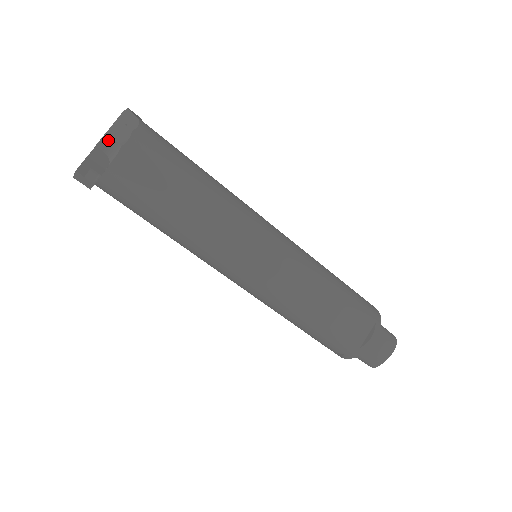
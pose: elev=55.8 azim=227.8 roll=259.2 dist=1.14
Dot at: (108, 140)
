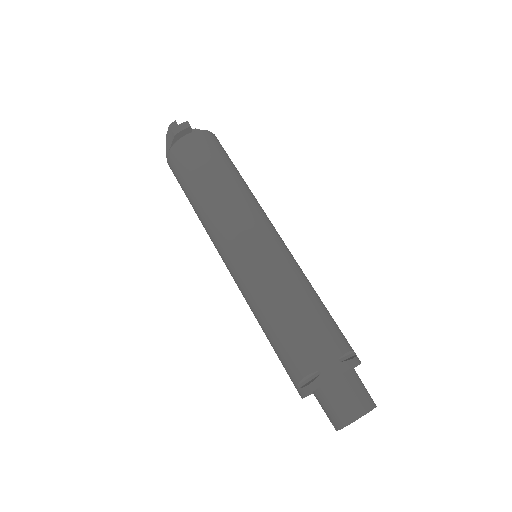
Dot at: (199, 129)
